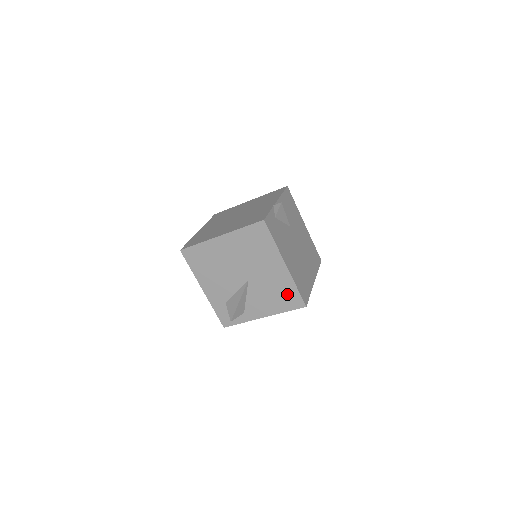
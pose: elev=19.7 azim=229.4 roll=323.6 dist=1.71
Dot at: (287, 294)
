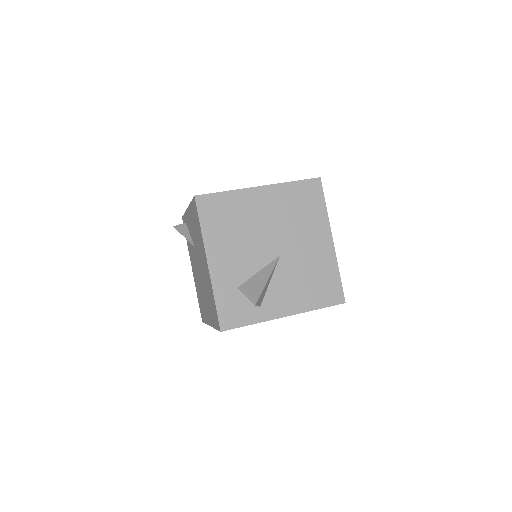
Dot at: (326, 282)
